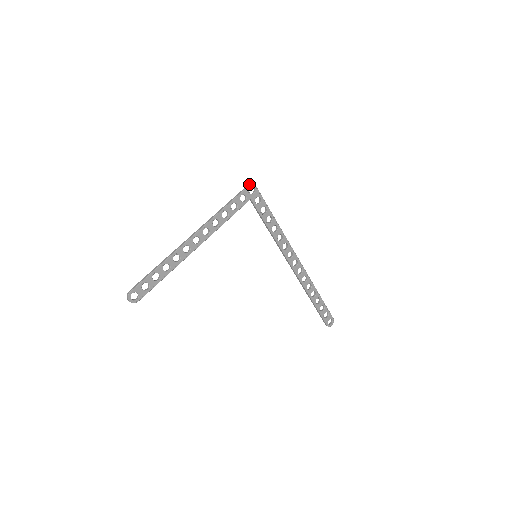
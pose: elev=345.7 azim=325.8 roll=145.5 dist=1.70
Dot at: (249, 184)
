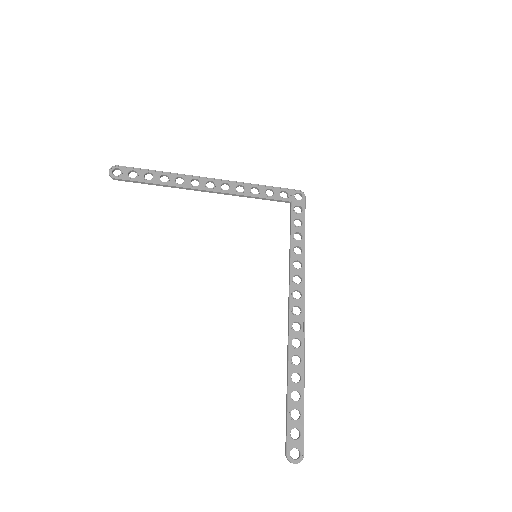
Dot at: (300, 190)
